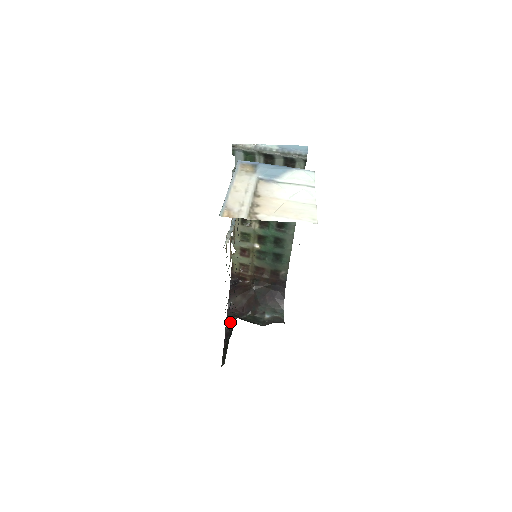
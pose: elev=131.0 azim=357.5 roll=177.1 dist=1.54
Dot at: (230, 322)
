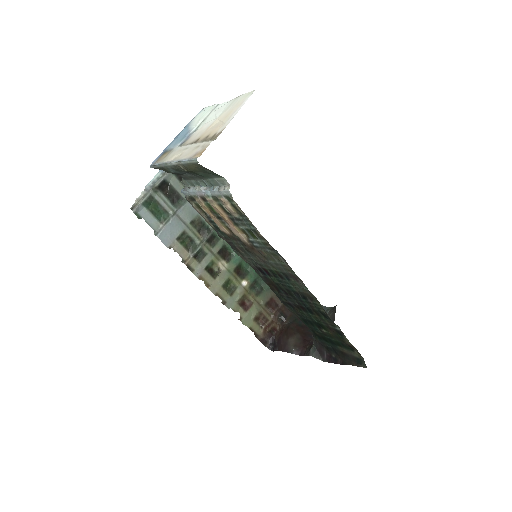
Dot at: (316, 351)
